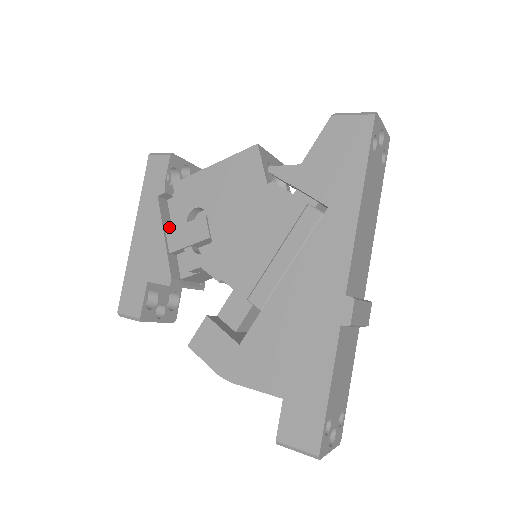
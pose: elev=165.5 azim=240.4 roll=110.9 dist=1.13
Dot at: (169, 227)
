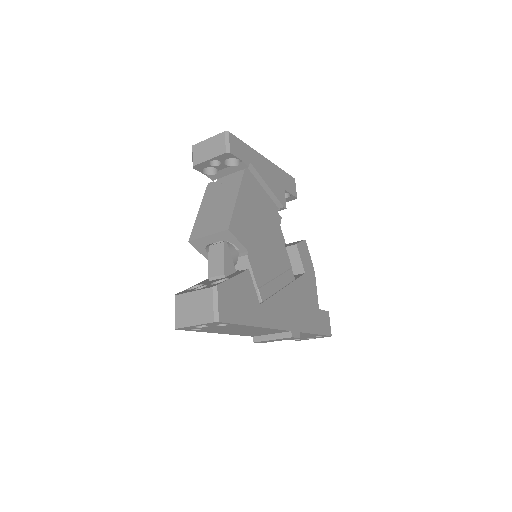
Dot at: occluded
